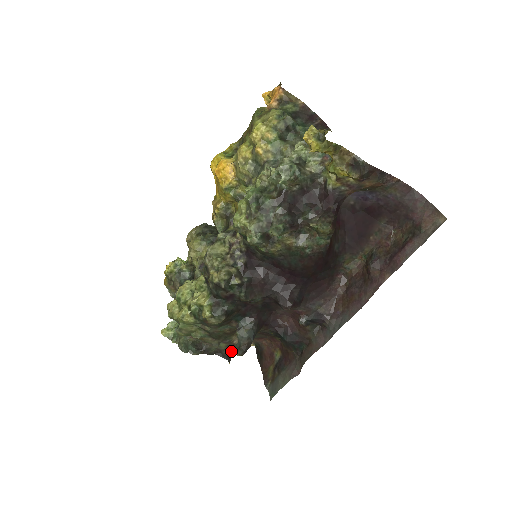
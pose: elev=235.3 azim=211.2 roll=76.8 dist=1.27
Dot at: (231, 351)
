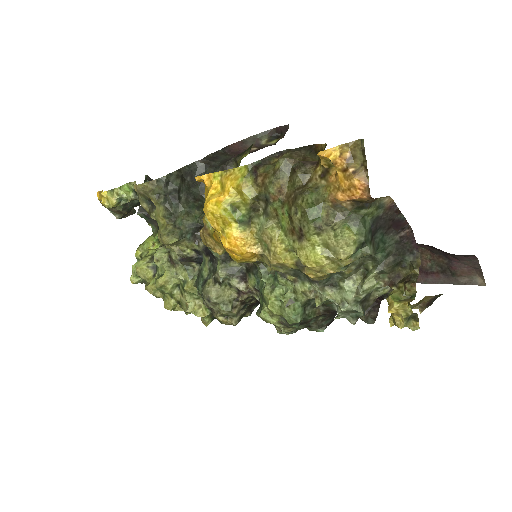
Dot at: occluded
